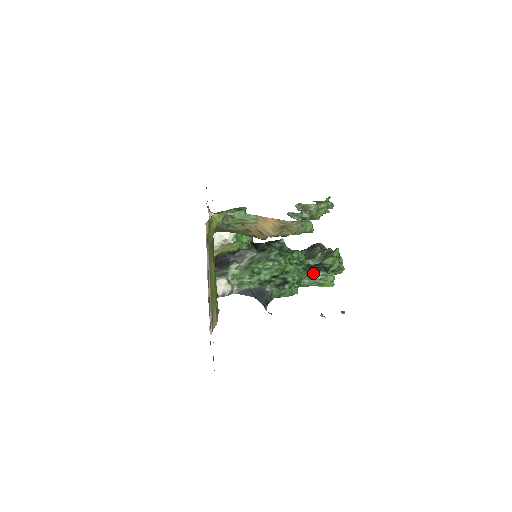
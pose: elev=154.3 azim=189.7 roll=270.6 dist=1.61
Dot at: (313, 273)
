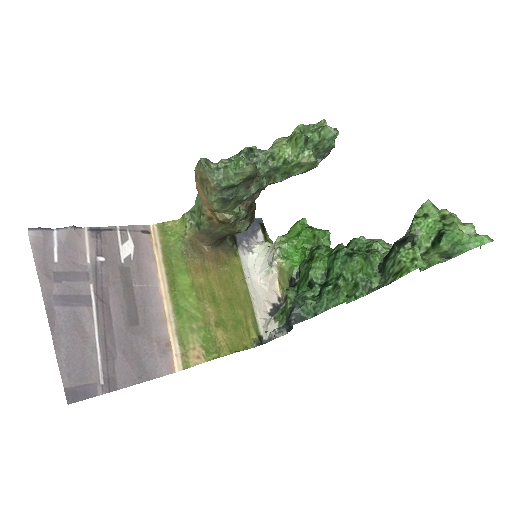
Dot at: (386, 261)
